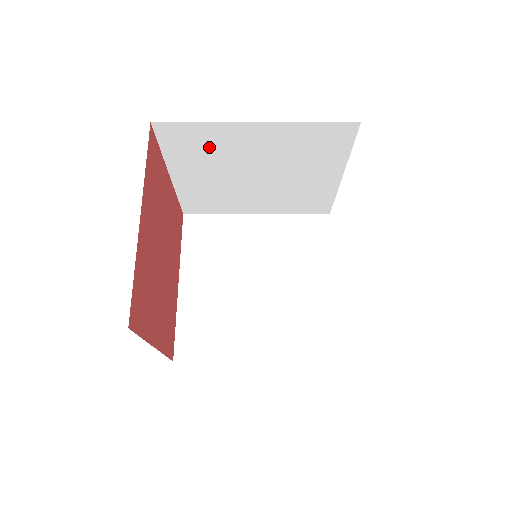
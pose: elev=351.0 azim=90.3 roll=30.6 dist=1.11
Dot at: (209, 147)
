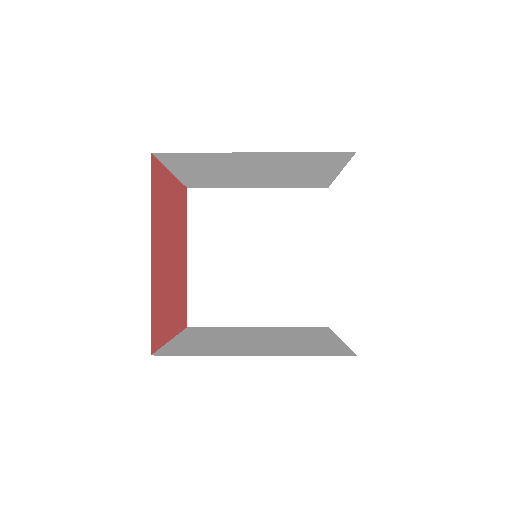
Dot at: (223, 217)
